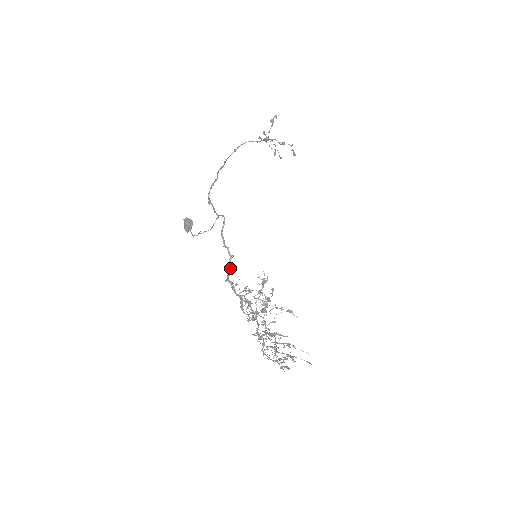
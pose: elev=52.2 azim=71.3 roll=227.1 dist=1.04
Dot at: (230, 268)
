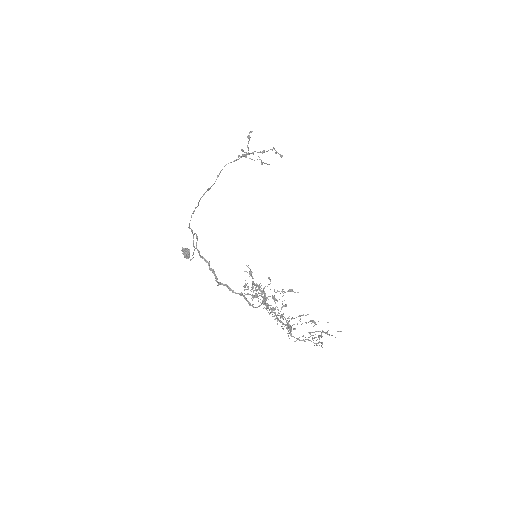
Dot at: (213, 273)
